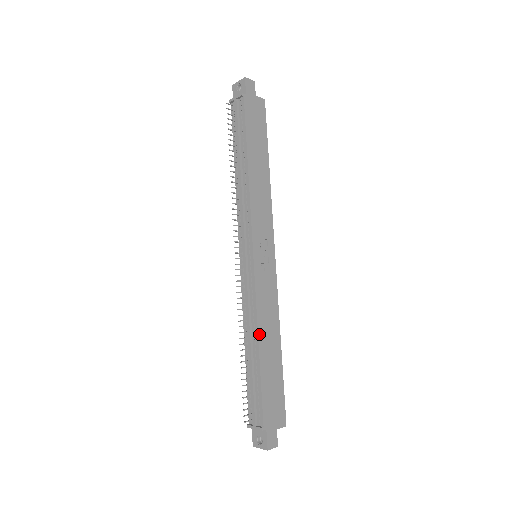
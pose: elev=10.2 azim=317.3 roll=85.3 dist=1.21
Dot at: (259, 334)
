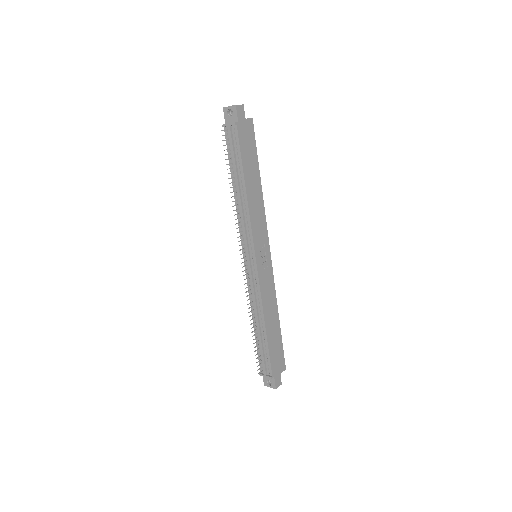
Dot at: (265, 317)
